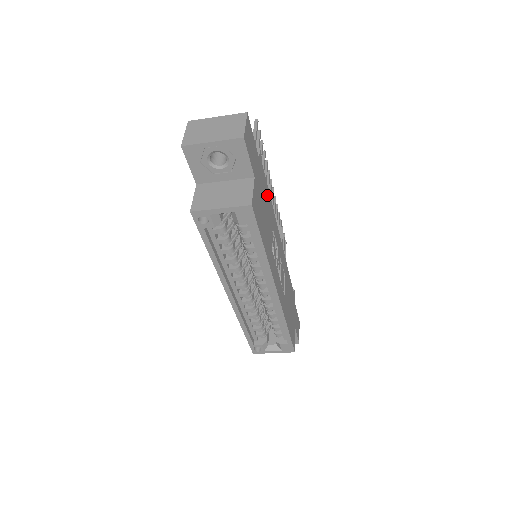
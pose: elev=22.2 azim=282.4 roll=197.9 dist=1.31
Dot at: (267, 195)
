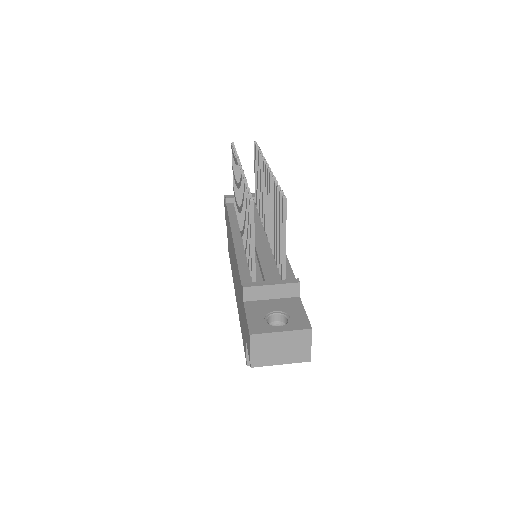
Dot at: occluded
